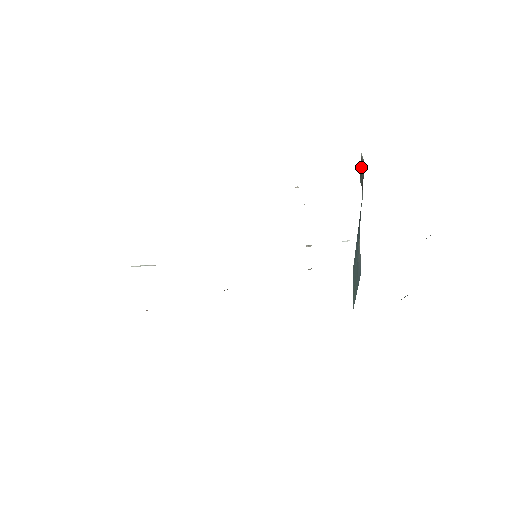
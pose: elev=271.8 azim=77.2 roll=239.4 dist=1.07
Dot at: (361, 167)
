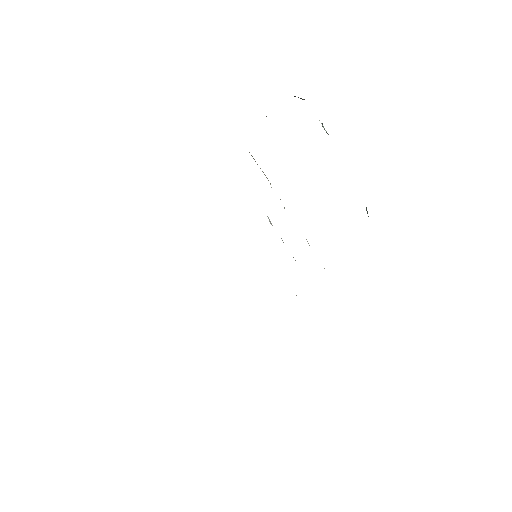
Dot at: occluded
